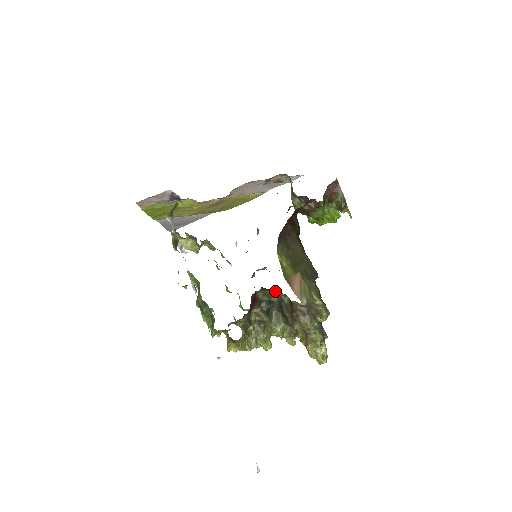
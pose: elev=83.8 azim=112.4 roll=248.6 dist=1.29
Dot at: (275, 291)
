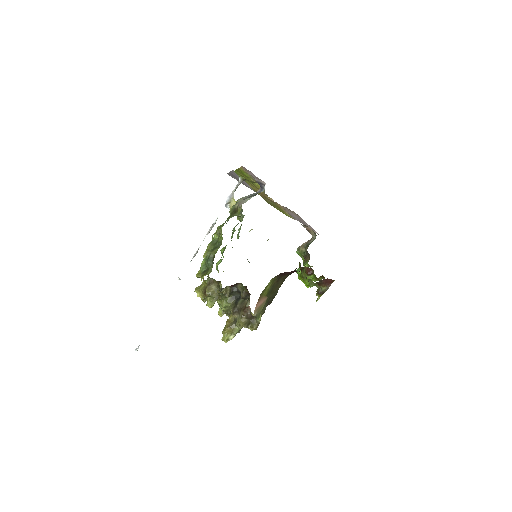
Dot at: (249, 293)
